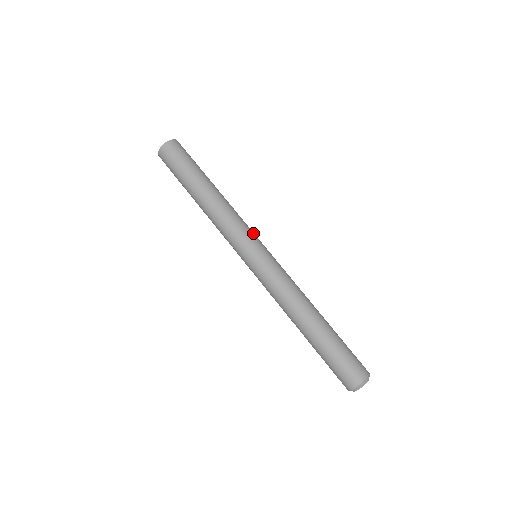
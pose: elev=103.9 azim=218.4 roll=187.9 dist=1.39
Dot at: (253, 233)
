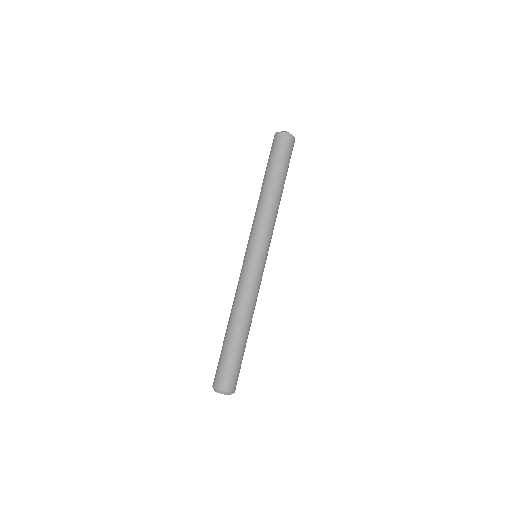
Dot at: (267, 240)
